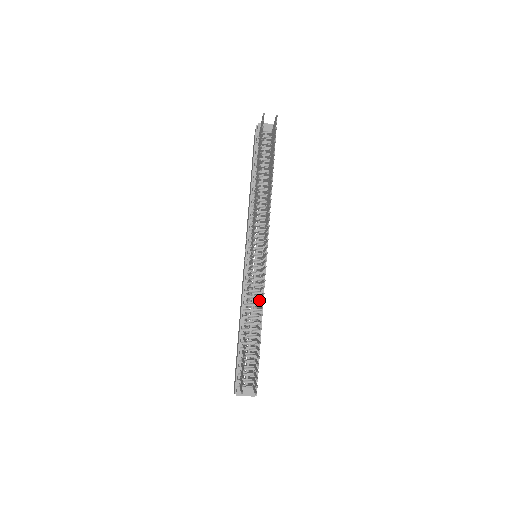
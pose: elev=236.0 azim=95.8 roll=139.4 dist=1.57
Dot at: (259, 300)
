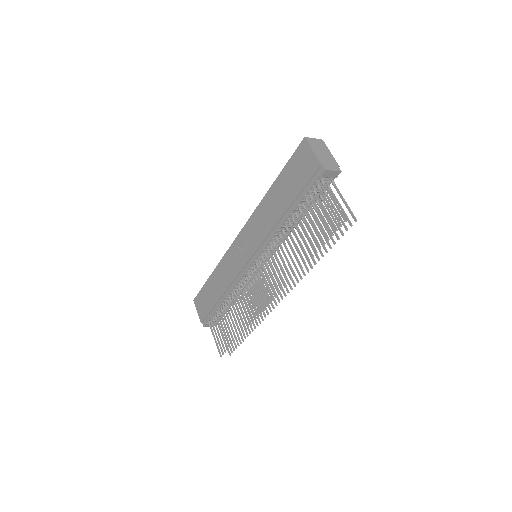
Dot at: (247, 291)
